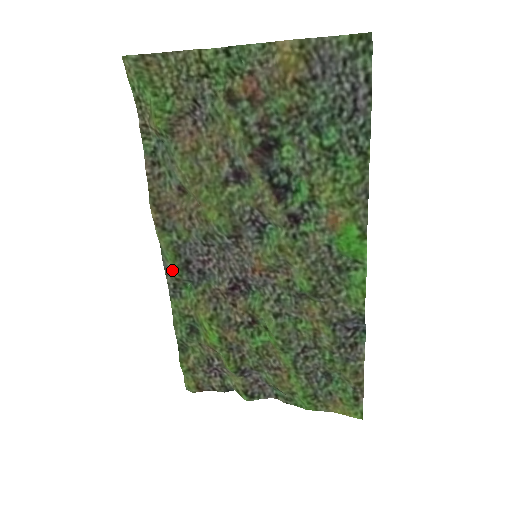
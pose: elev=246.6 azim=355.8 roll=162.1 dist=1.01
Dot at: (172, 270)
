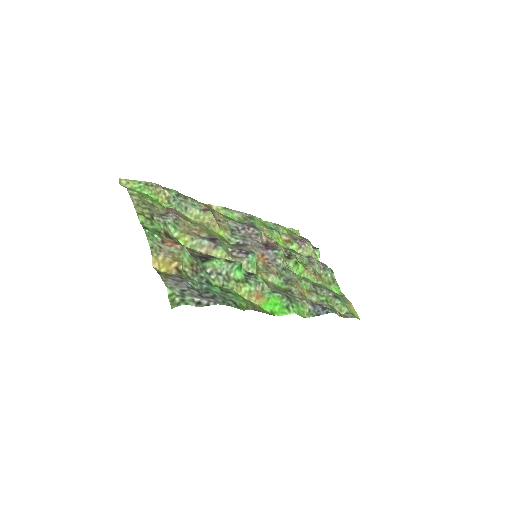
Dot at: (239, 217)
